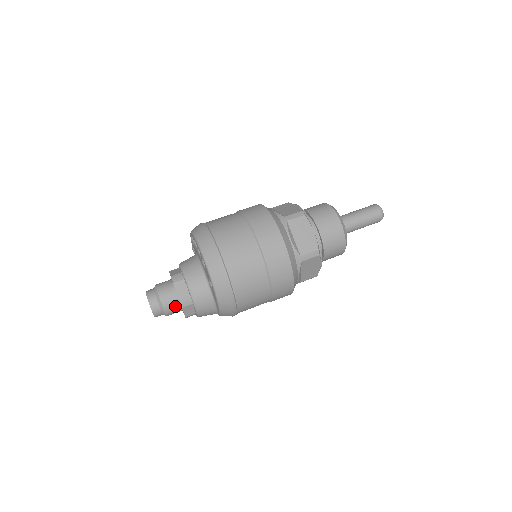
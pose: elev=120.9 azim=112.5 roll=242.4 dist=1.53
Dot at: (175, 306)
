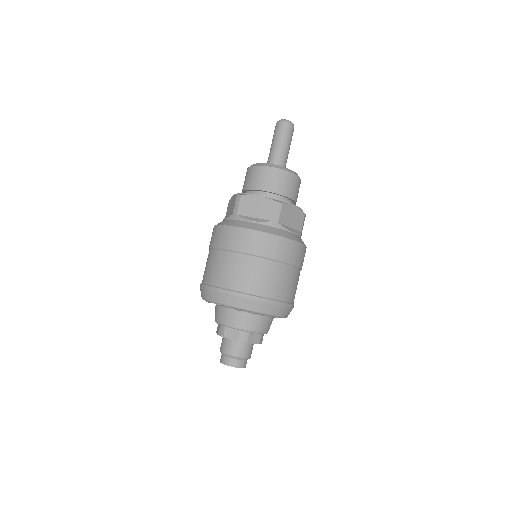
Dot at: occluded
